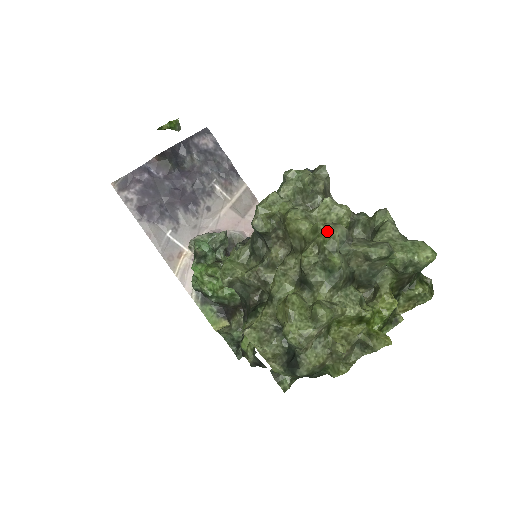
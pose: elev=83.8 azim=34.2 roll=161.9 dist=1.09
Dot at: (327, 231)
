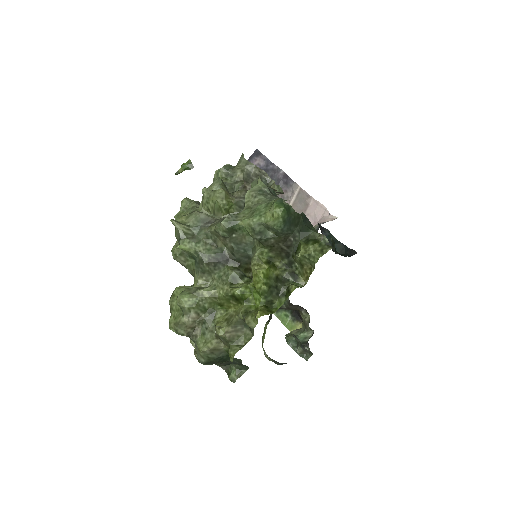
Dot at: occluded
